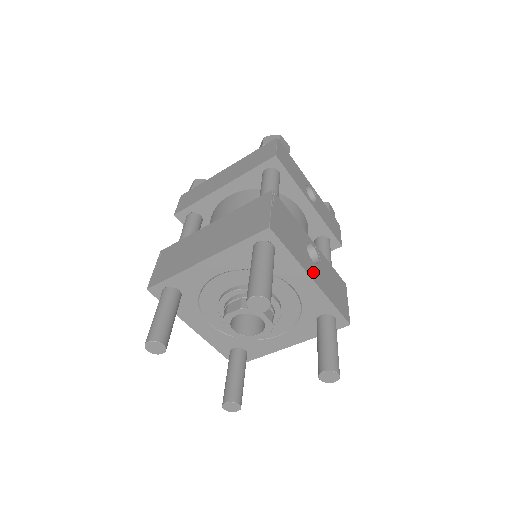
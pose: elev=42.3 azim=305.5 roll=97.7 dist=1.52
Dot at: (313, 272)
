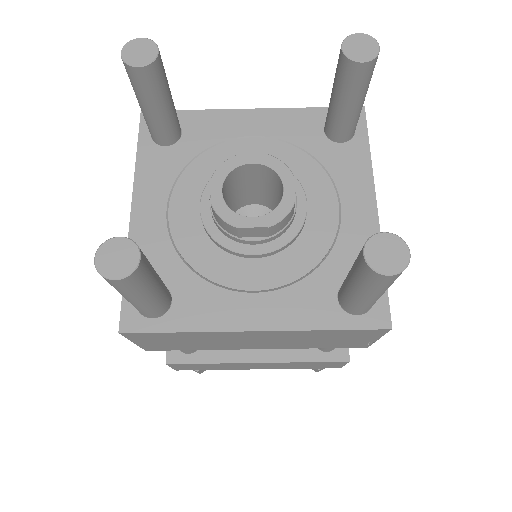
Dot at: occluded
